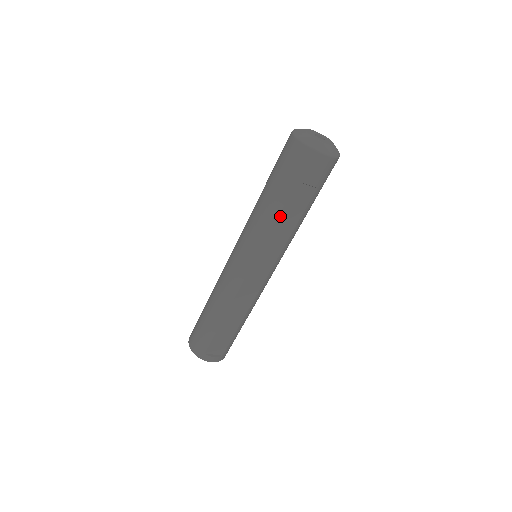
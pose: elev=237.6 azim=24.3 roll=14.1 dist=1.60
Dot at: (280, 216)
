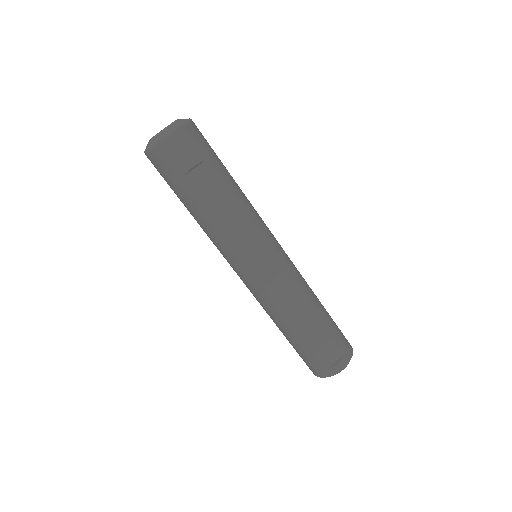
Dot at: (211, 212)
